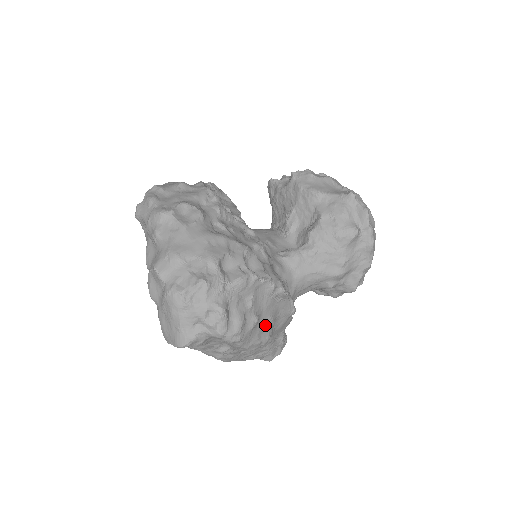
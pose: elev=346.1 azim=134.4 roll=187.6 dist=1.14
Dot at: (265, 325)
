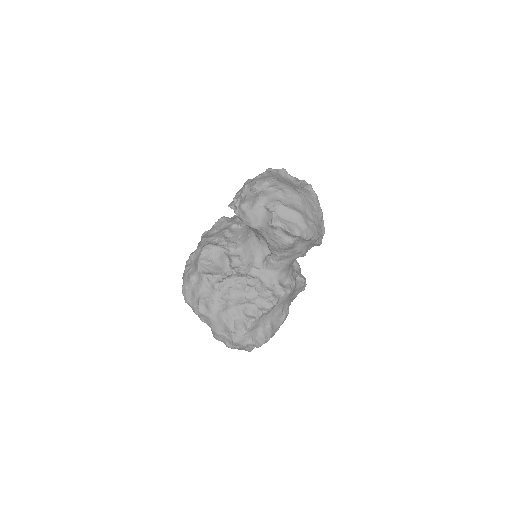
Dot at: (278, 318)
